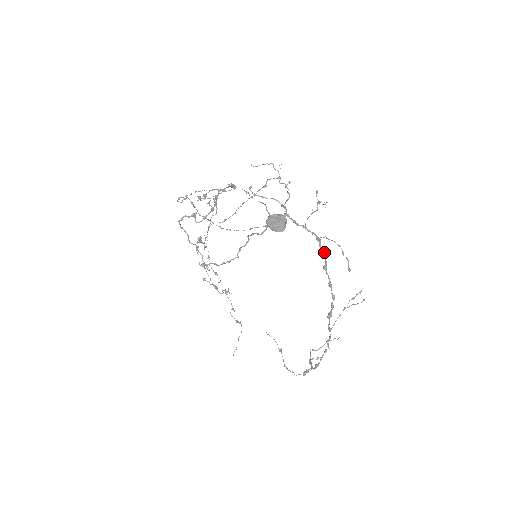
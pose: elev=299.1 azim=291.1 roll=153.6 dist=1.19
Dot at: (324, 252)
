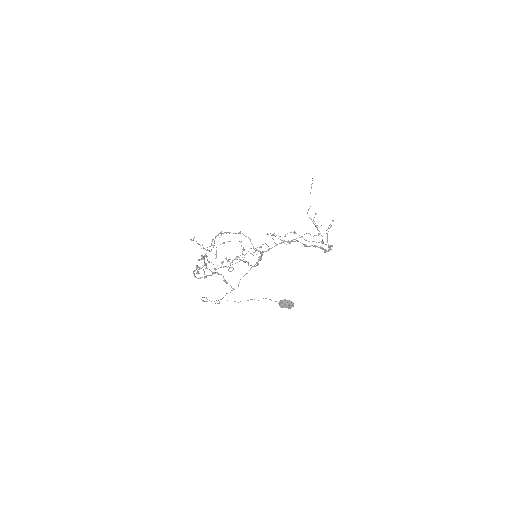
Dot at: (298, 241)
